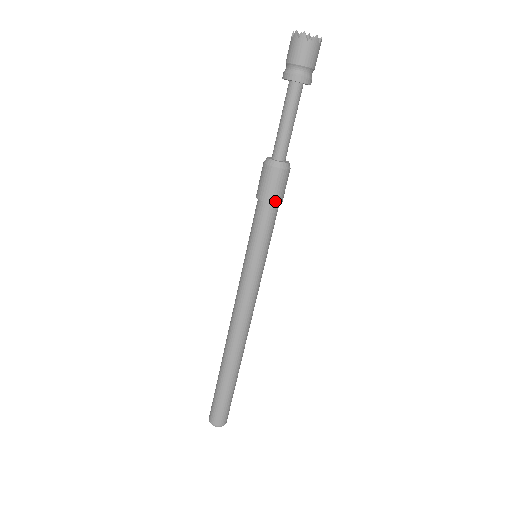
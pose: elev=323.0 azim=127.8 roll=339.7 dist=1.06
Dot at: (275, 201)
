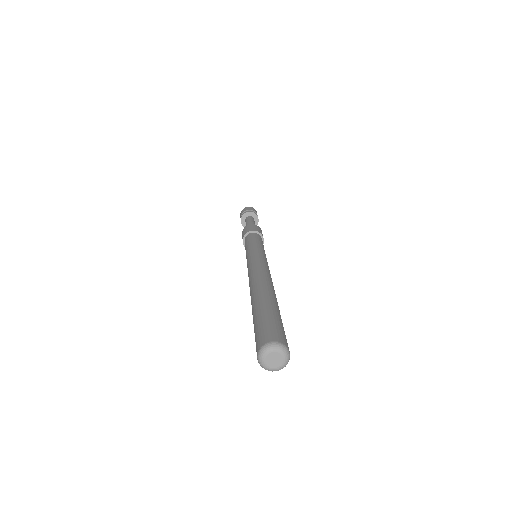
Dot at: (262, 235)
